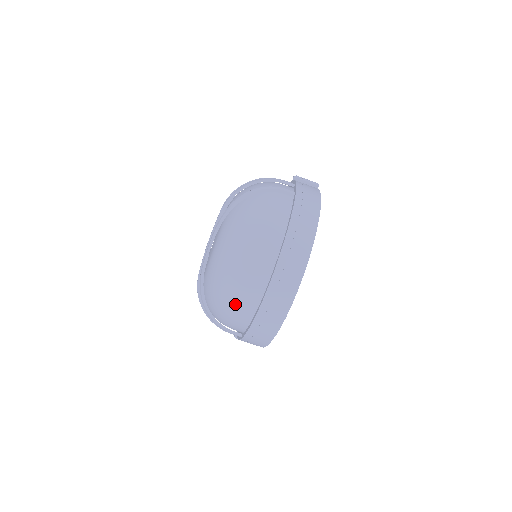
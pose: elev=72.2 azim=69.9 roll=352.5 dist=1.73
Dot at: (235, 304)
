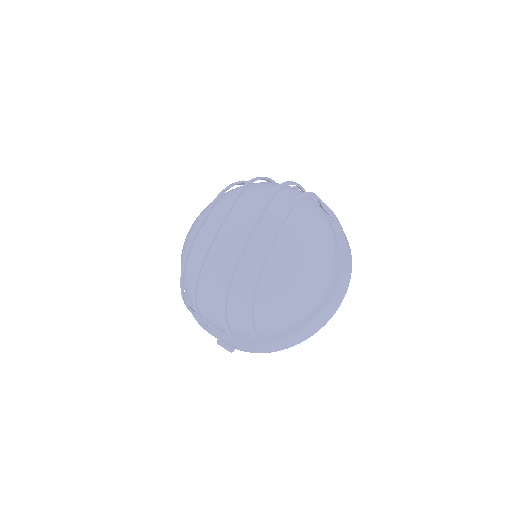
Dot at: (298, 306)
